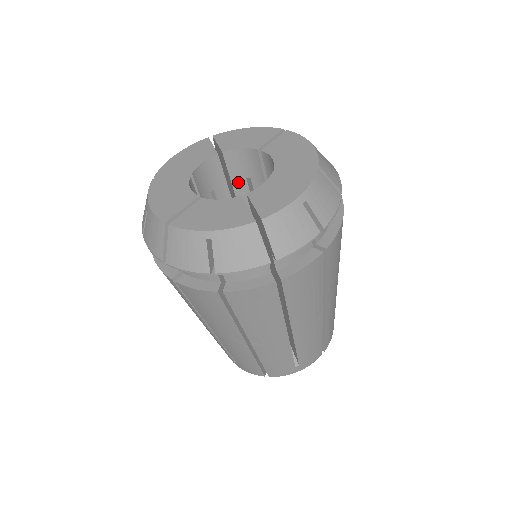
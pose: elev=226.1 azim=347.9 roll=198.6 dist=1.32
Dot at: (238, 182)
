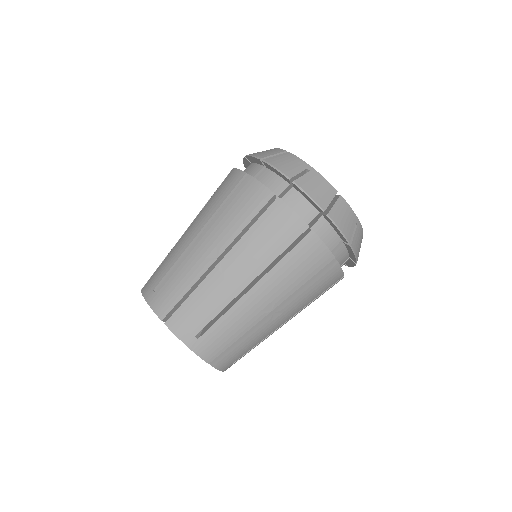
Dot at: occluded
